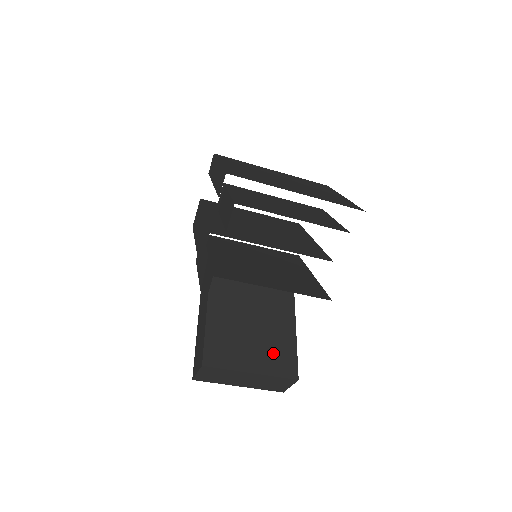
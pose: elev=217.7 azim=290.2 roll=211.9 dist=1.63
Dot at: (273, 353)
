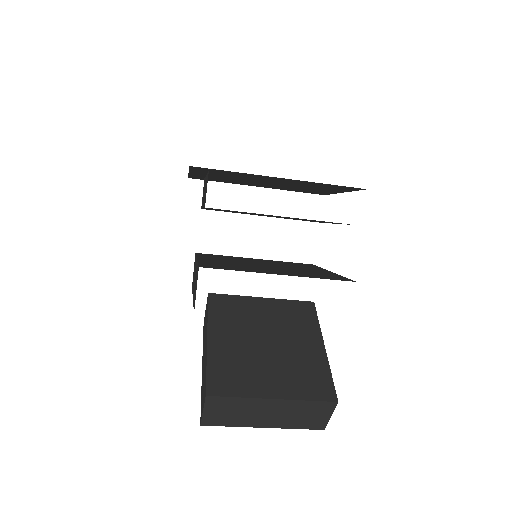
Dot at: (299, 373)
